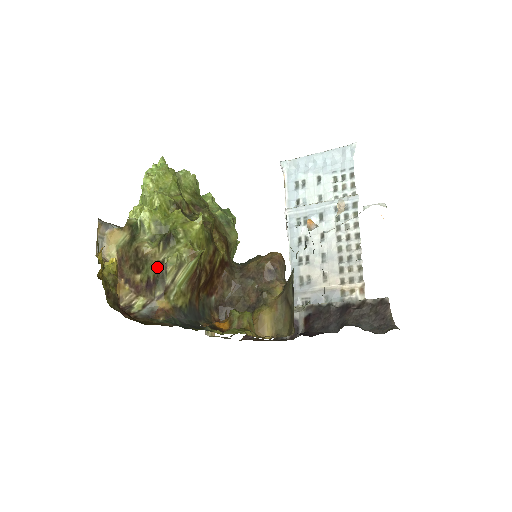
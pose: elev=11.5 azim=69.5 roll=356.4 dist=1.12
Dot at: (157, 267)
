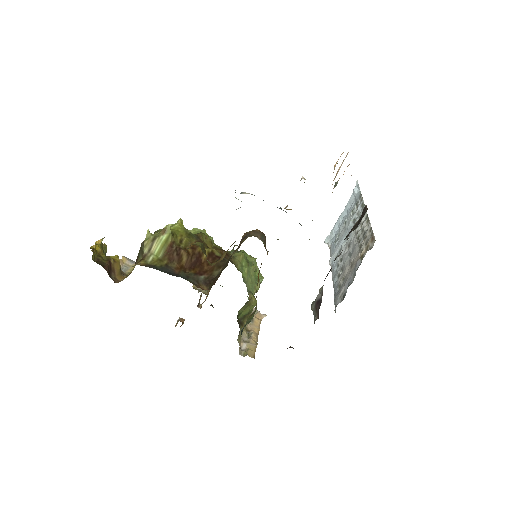
Dot at: (140, 247)
